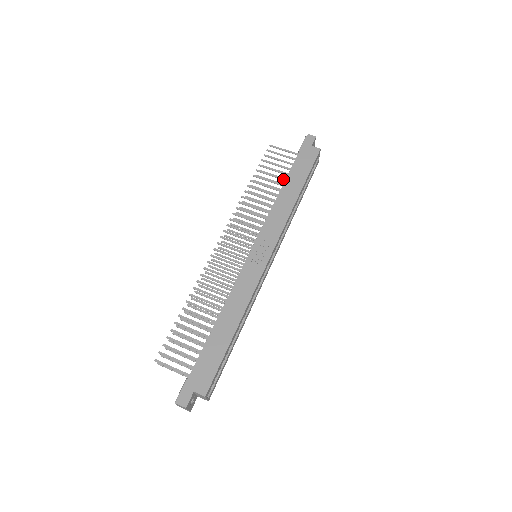
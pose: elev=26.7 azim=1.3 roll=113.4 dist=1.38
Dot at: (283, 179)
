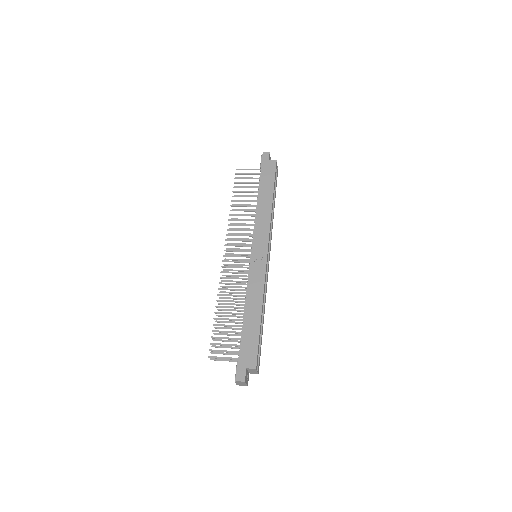
Dot at: (256, 192)
